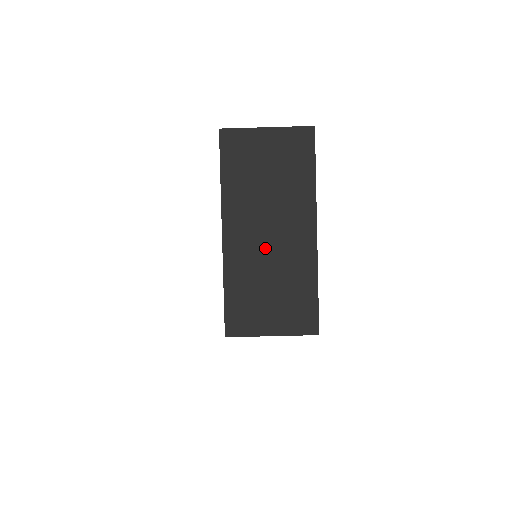
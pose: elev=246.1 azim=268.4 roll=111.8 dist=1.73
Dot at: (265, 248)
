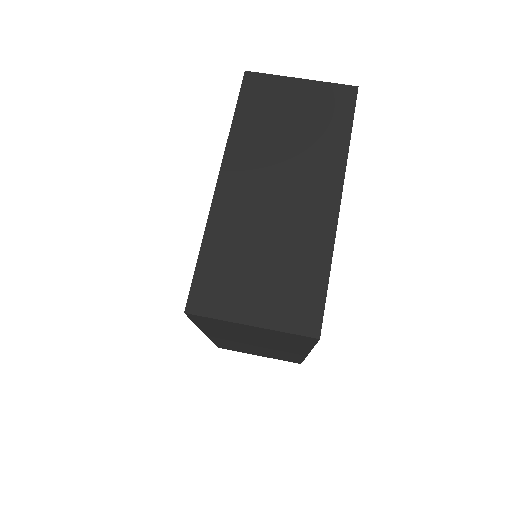
Dot at: (268, 208)
